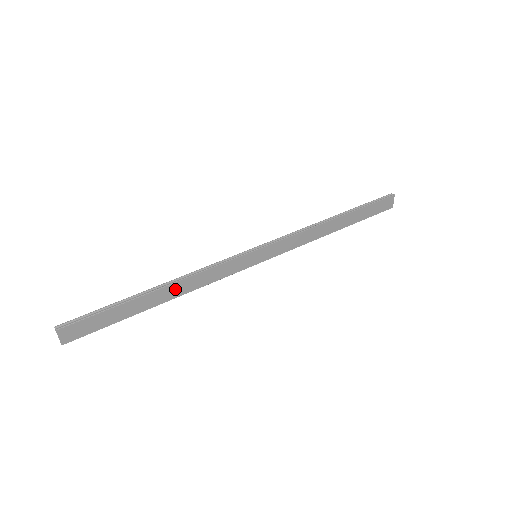
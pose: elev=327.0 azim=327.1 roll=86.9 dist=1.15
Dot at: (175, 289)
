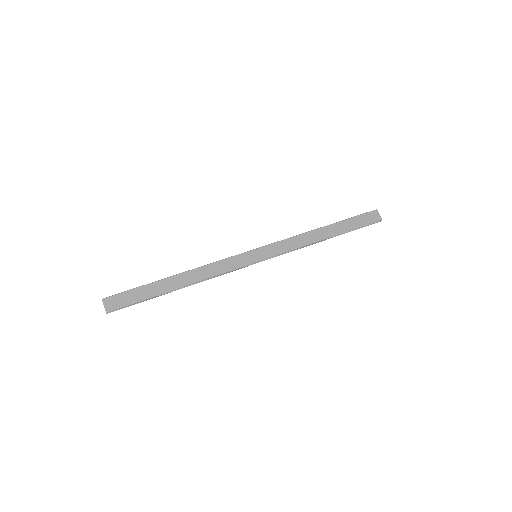
Dot at: (190, 276)
